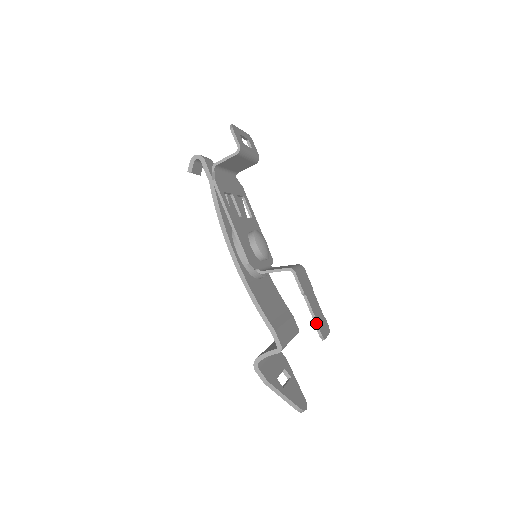
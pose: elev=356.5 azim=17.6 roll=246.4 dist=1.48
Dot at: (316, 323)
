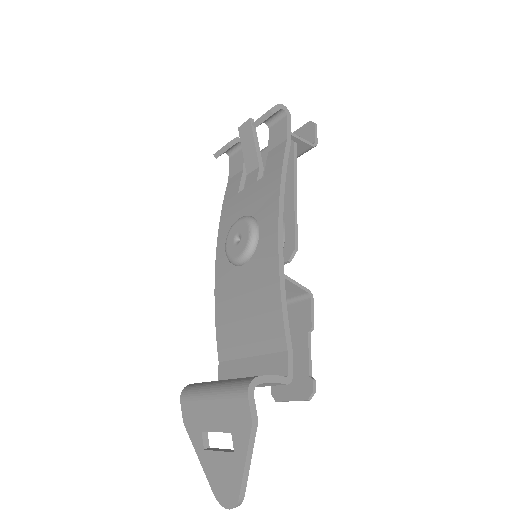
Dot at: (310, 373)
